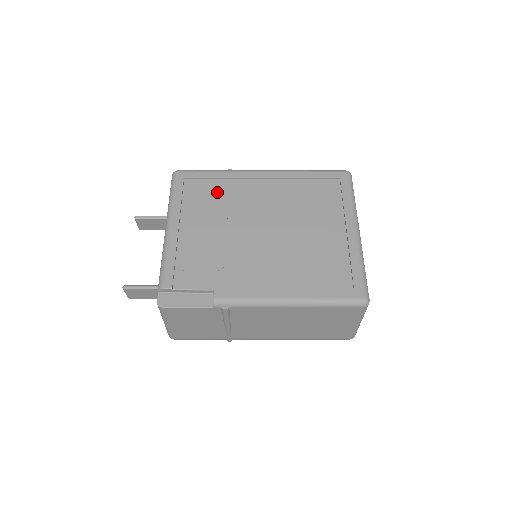
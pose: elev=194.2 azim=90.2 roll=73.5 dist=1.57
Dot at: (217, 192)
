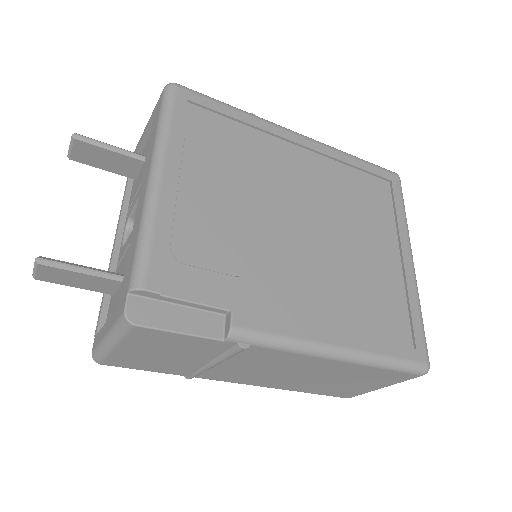
Dot at: (237, 143)
